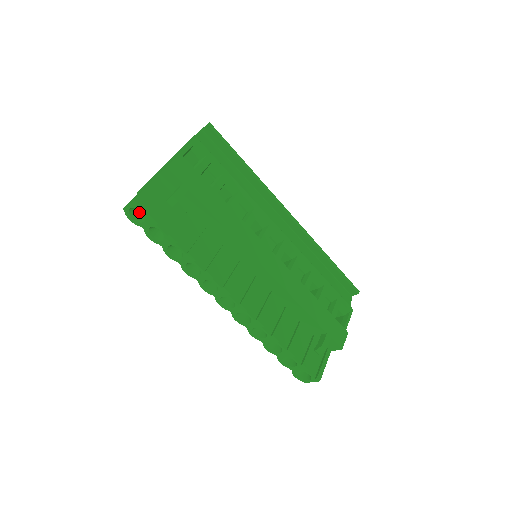
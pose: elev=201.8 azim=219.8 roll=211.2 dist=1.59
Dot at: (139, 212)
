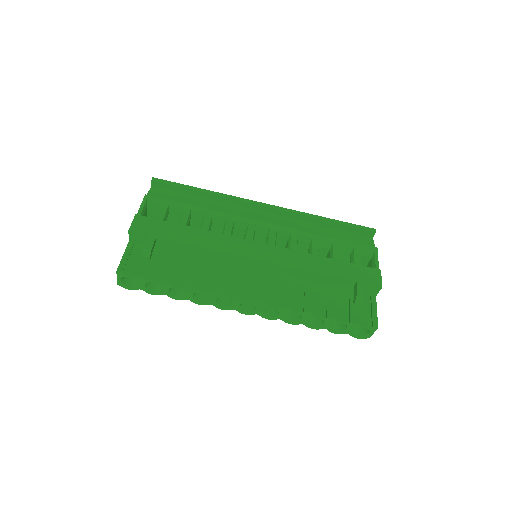
Dot at: (131, 279)
